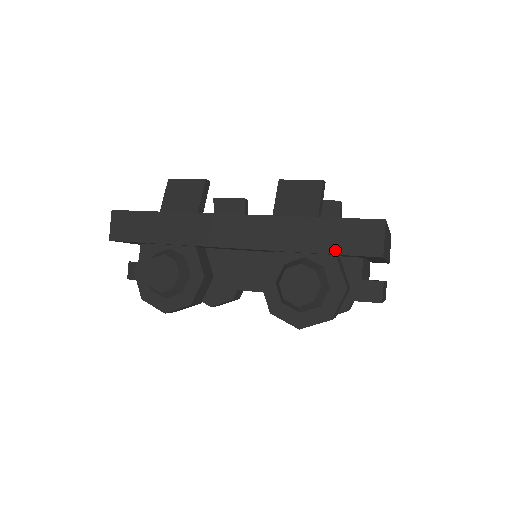
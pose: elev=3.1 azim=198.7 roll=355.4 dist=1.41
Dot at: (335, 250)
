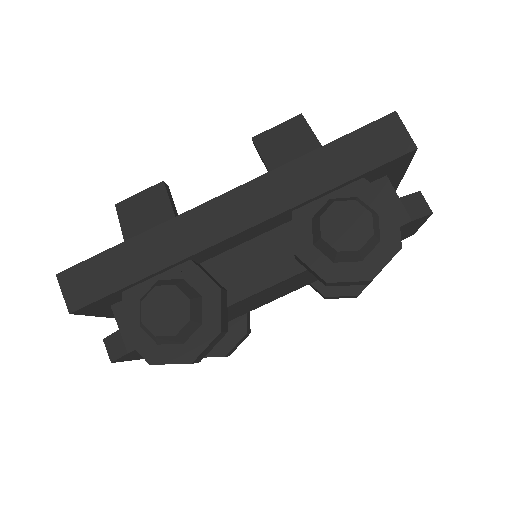
Dot at: (362, 169)
